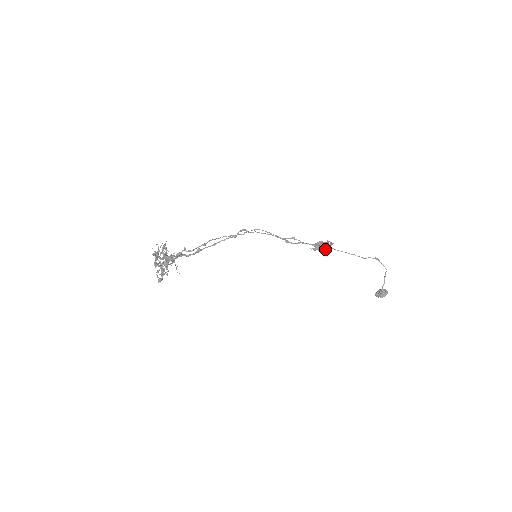
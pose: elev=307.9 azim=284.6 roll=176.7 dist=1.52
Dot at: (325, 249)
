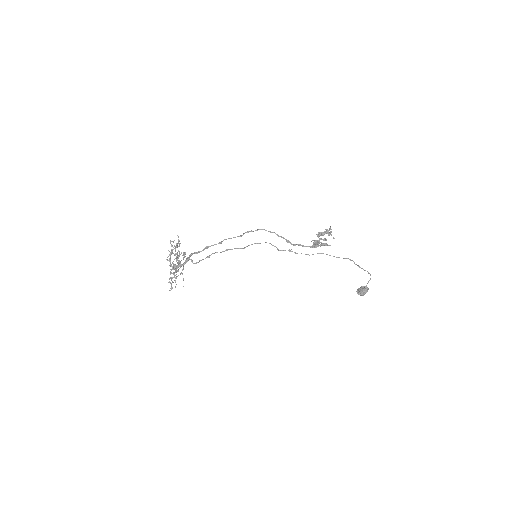
Dot at: occluded
